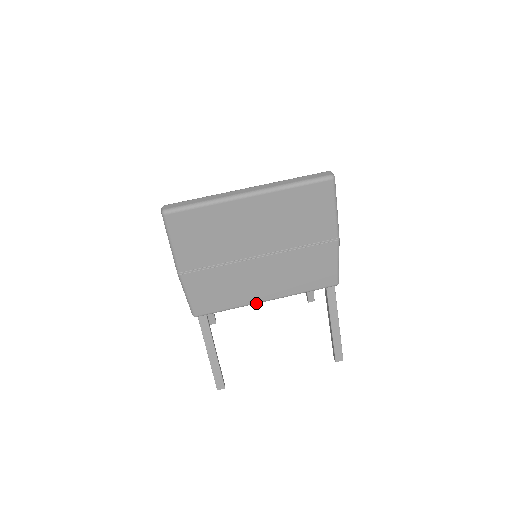
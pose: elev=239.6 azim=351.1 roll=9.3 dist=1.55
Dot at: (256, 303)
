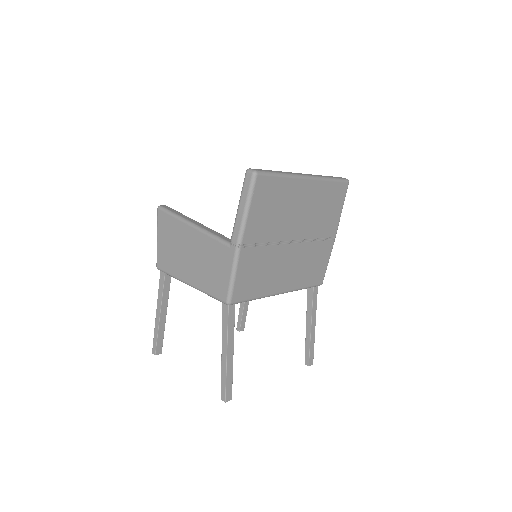
Dot at: (274, 295)
